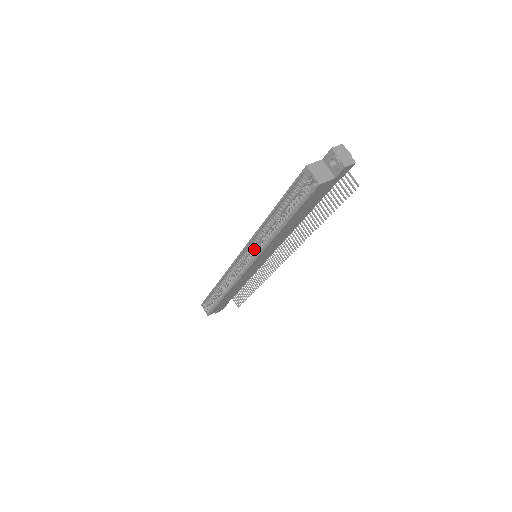
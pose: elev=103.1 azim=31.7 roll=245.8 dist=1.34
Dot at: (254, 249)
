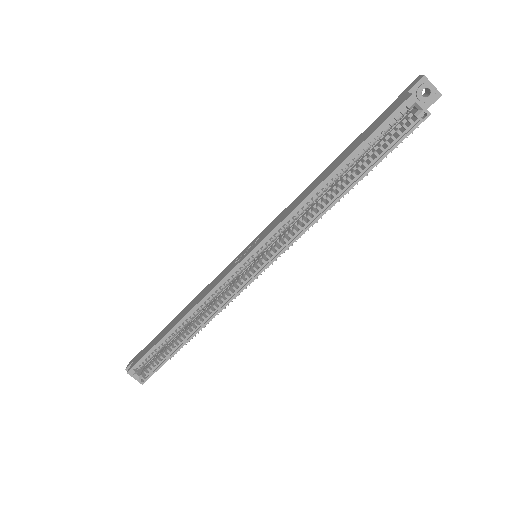
Dot at: (274, 240)
